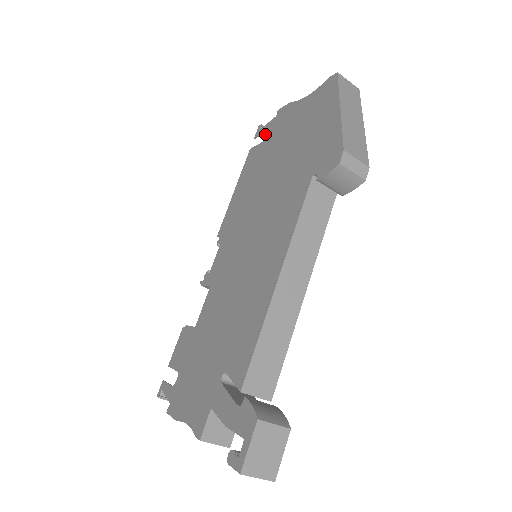
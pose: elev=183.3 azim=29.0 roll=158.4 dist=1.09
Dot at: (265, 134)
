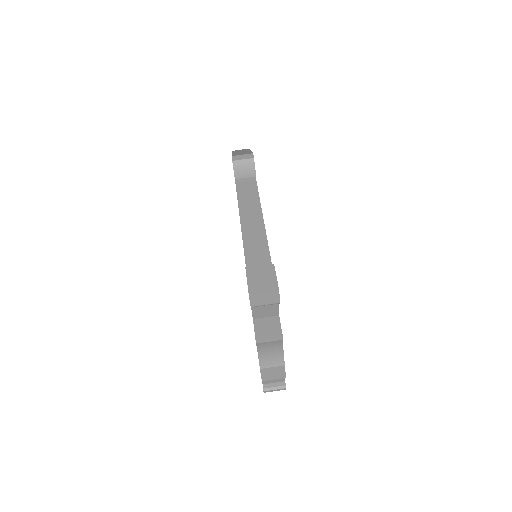
Dot at: occluded
